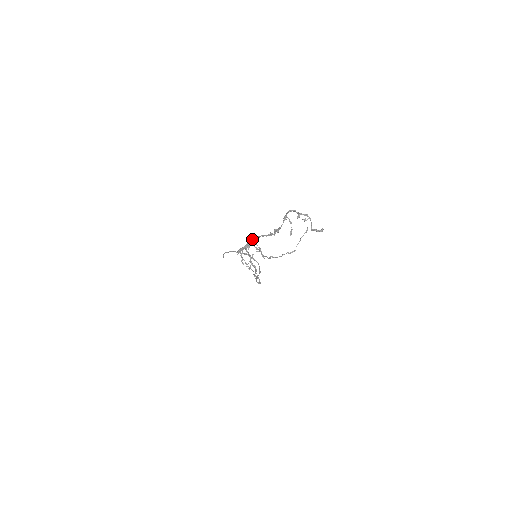
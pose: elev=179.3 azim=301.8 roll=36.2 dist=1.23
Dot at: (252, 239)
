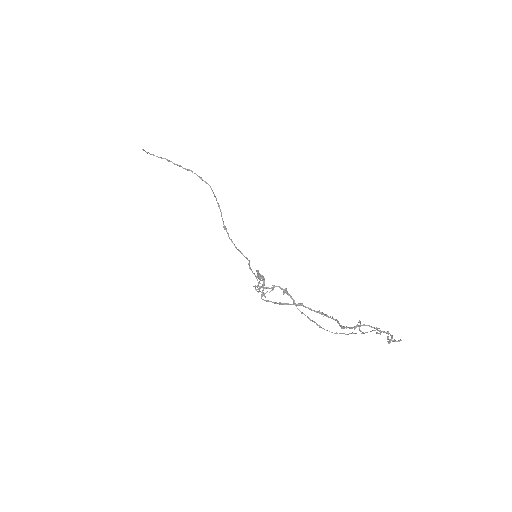
Dot at: (282, 289)
